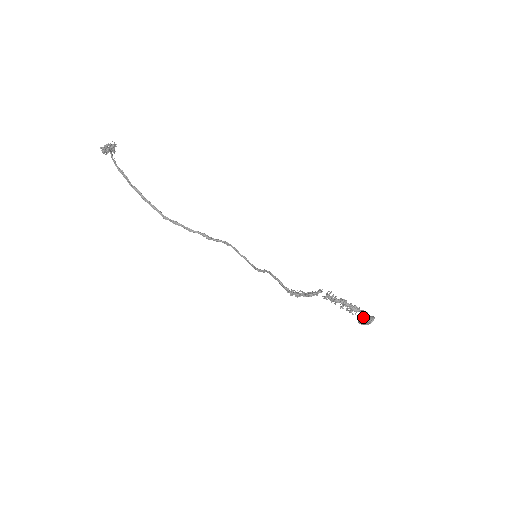
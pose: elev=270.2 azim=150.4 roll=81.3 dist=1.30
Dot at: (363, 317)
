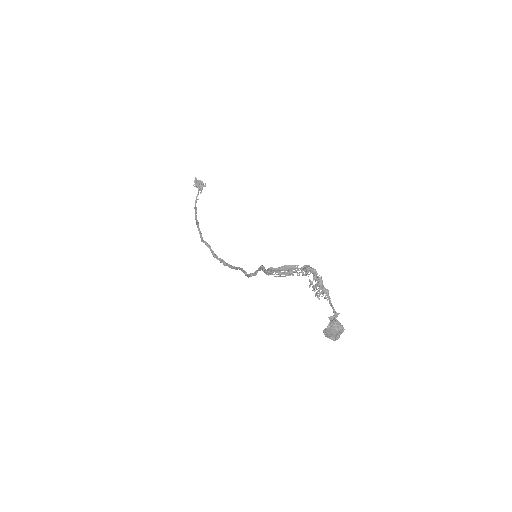
Dot at: (330, 317)
